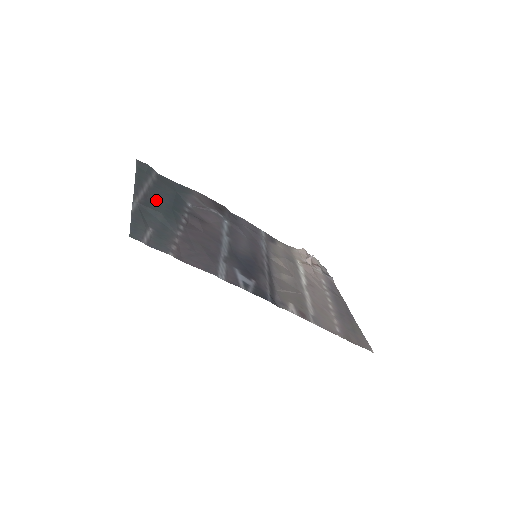
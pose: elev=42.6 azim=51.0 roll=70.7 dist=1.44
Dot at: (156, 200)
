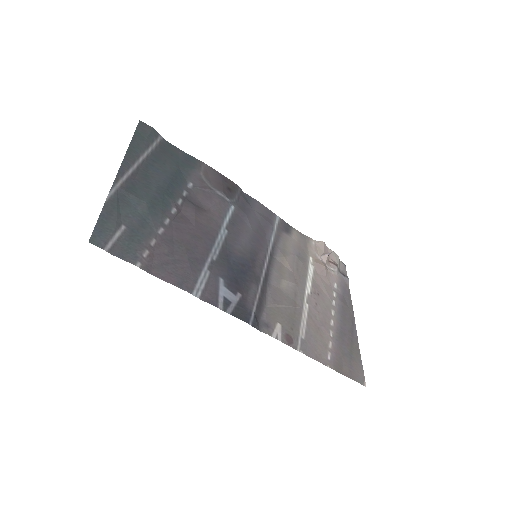
Dot at: (146, 181)
